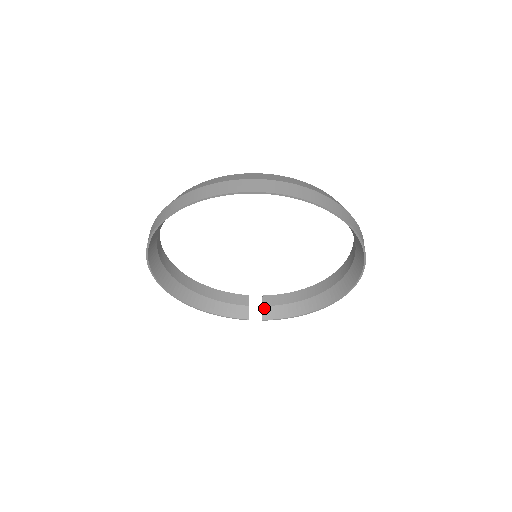
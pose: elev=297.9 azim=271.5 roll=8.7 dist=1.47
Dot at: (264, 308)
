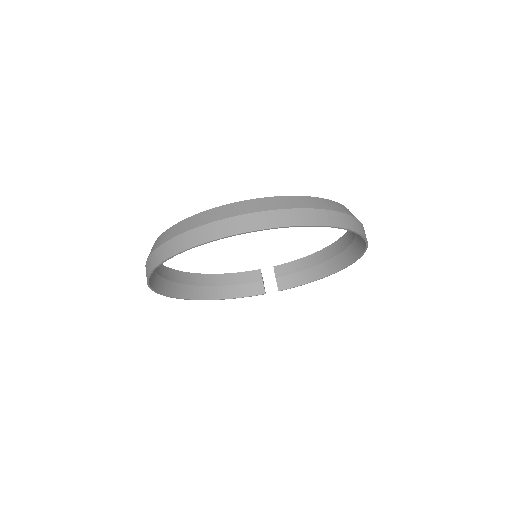
Dot at: (278, 280)
